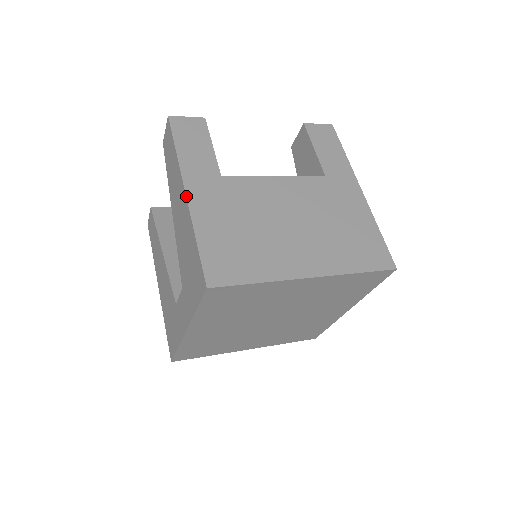
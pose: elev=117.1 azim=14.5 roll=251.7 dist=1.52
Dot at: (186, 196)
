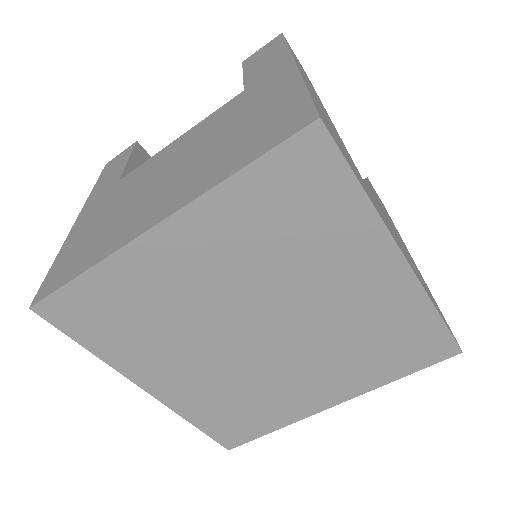
Dot at: (75, 222)
